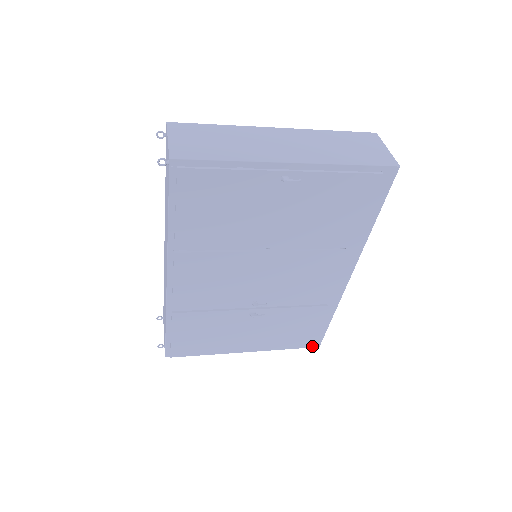
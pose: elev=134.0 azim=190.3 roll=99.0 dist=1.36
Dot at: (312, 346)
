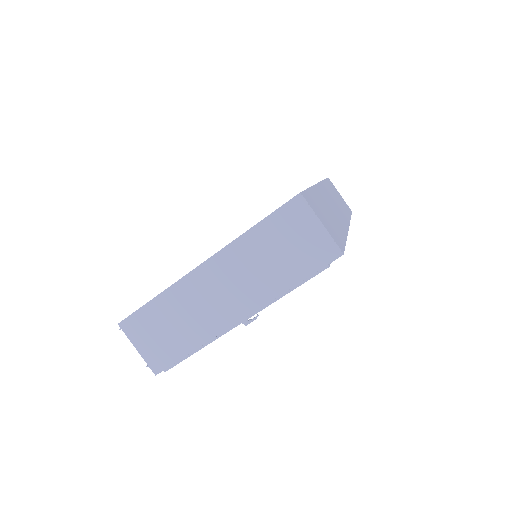
Dot at: occluded
